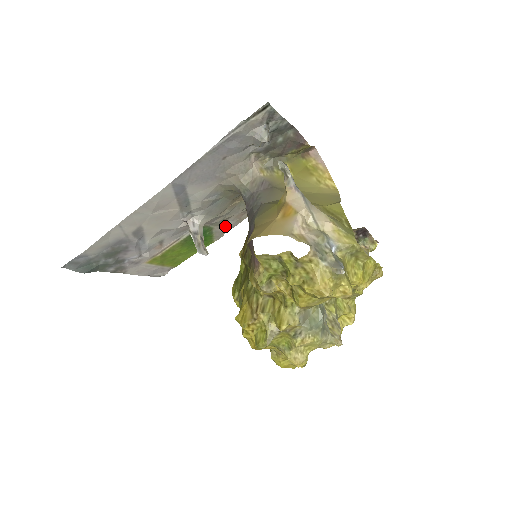
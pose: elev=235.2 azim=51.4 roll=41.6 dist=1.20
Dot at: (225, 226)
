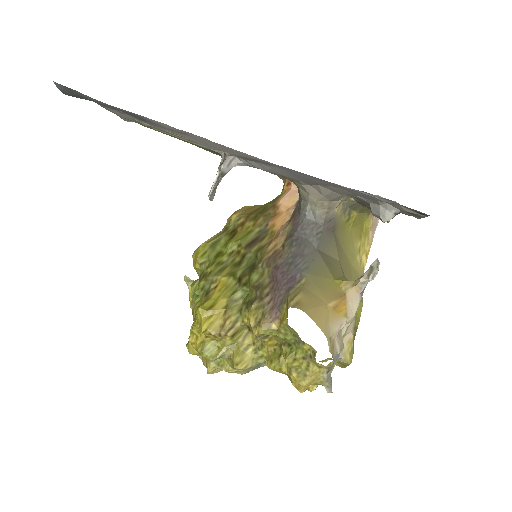
Dot at: occluded
